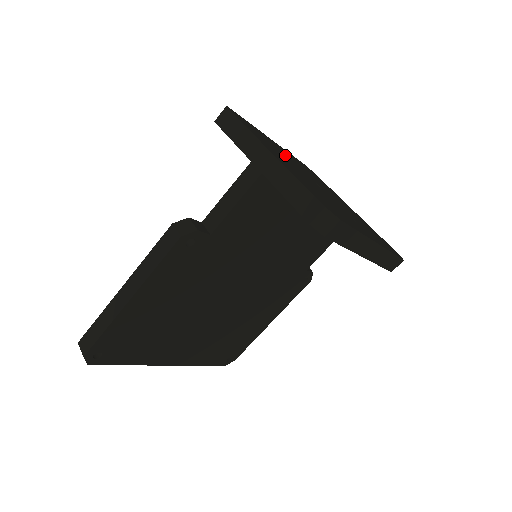
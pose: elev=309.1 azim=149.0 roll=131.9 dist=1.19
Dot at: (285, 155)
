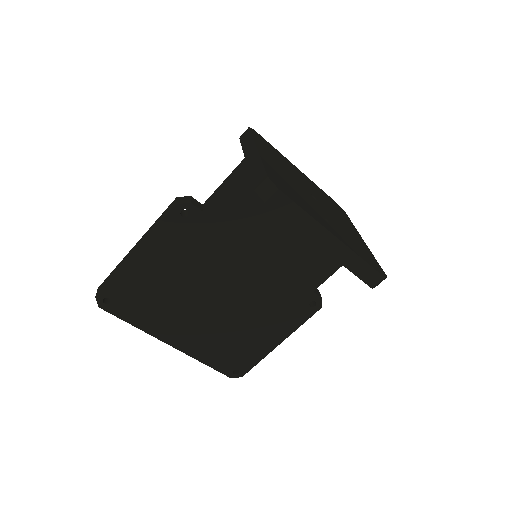
Dot at: (296, 174)
